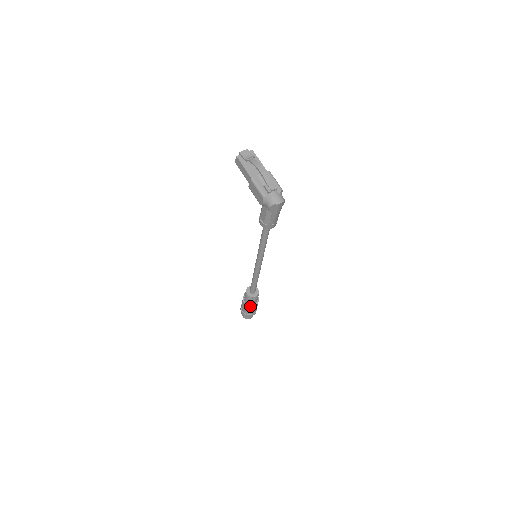
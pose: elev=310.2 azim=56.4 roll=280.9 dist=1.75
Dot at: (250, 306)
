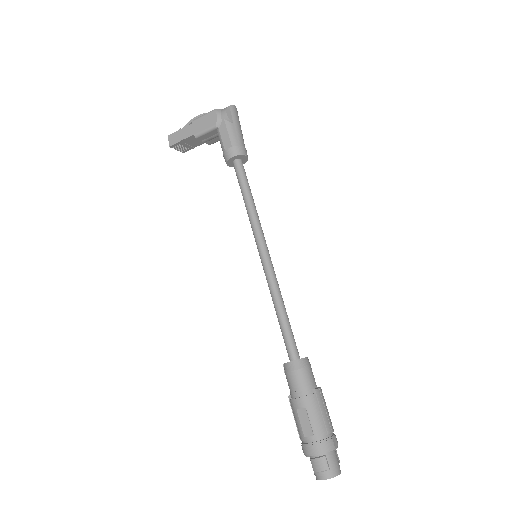
Dot at: (312, 394)
